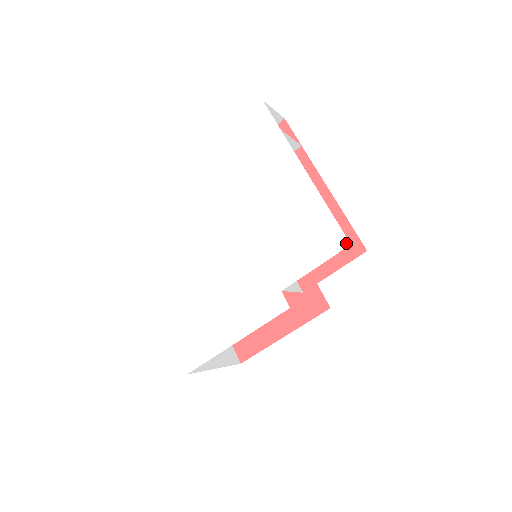
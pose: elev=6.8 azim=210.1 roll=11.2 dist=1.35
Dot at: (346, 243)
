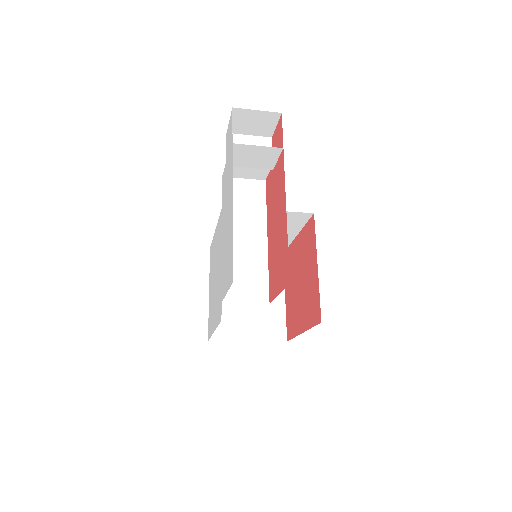
Dot at: (232, 279)
